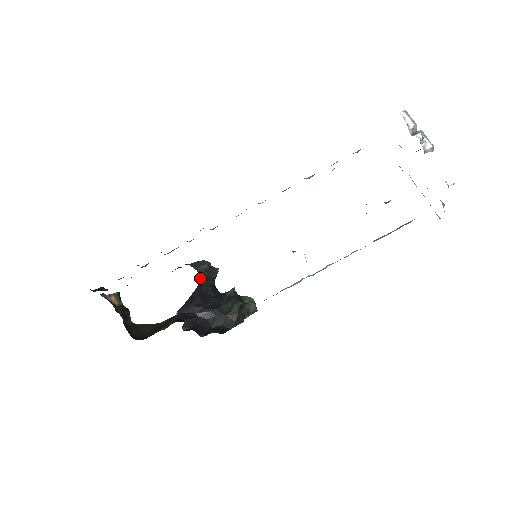
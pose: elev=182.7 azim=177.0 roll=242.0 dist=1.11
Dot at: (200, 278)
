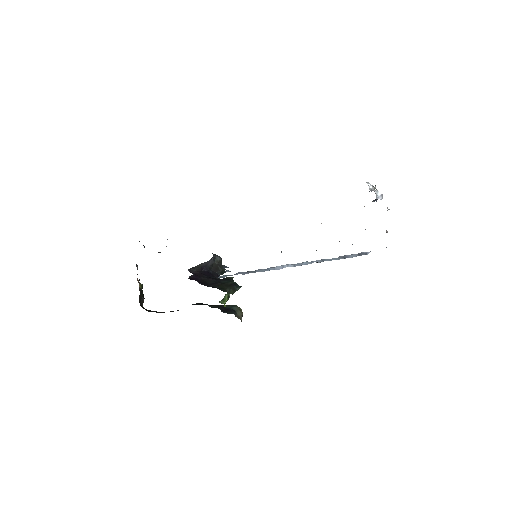
Dot at: (213, 258)
